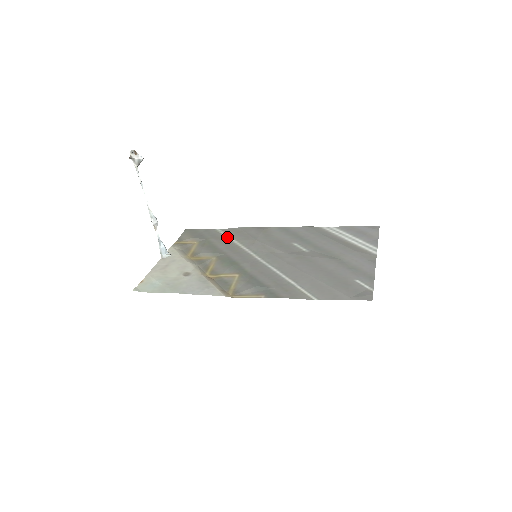
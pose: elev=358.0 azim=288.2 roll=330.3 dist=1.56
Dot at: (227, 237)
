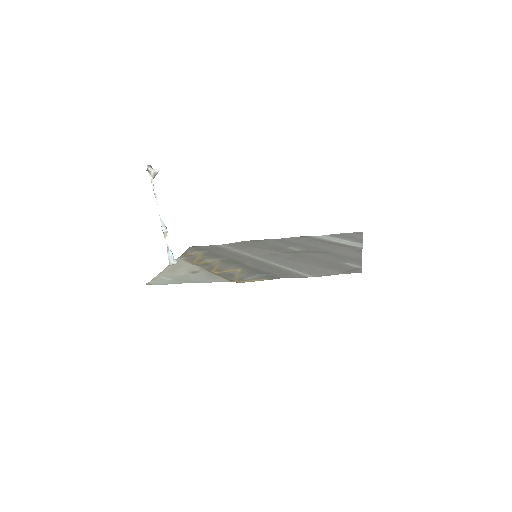
Dot at: (228, 248)
